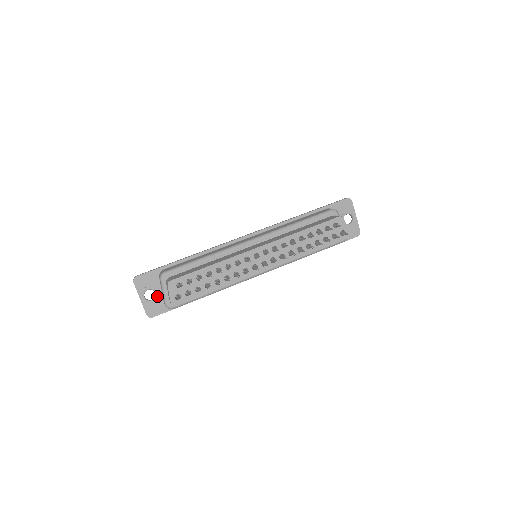
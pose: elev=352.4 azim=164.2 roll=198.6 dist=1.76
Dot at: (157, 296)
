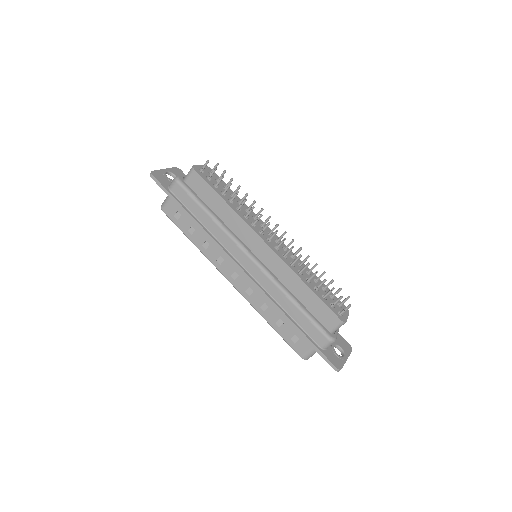
Dot at: occluded
